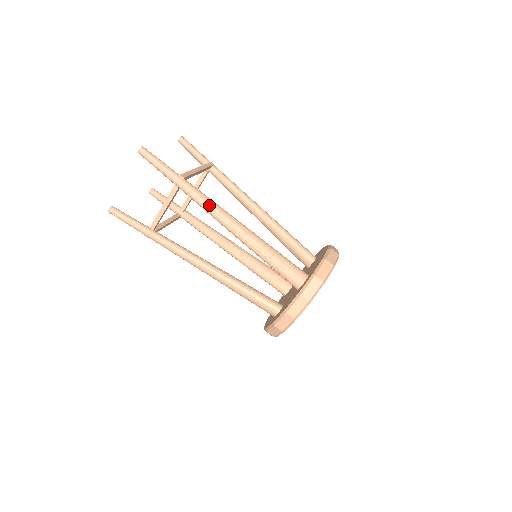
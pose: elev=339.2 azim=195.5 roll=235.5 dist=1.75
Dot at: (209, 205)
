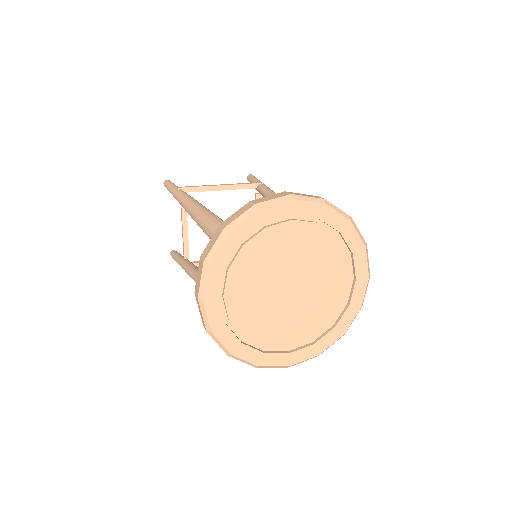
Dot at: (184, 202)
